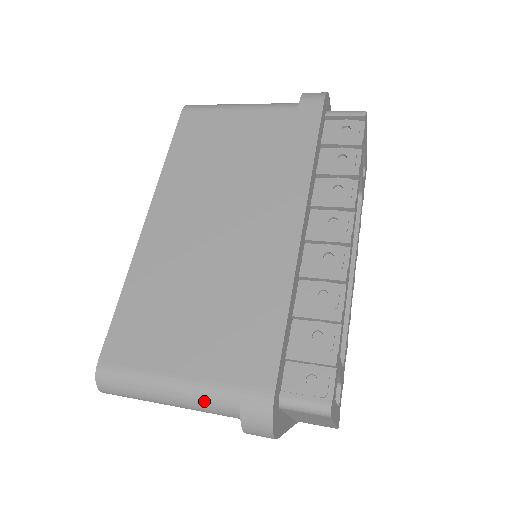
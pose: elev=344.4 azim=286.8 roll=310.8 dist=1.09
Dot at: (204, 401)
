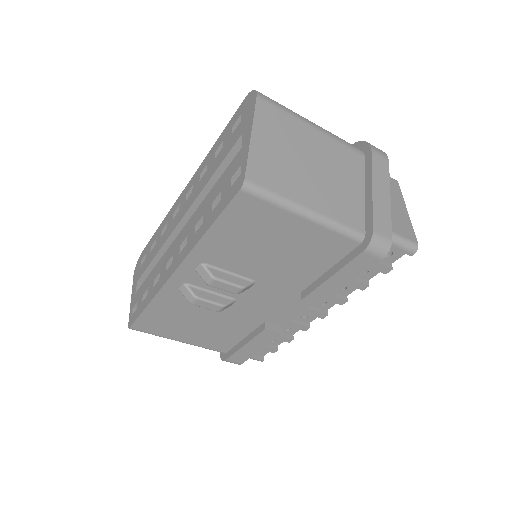
Dot at: occluded
